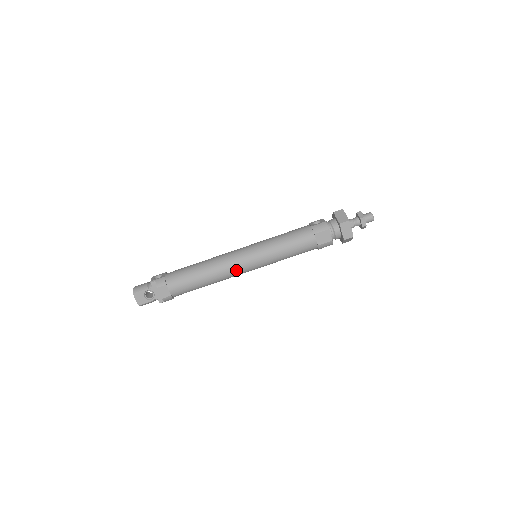
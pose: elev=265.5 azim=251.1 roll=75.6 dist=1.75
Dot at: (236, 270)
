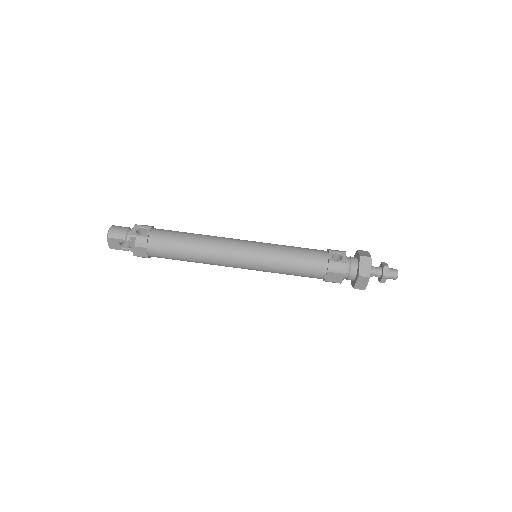
Dot at: (228, 265)
